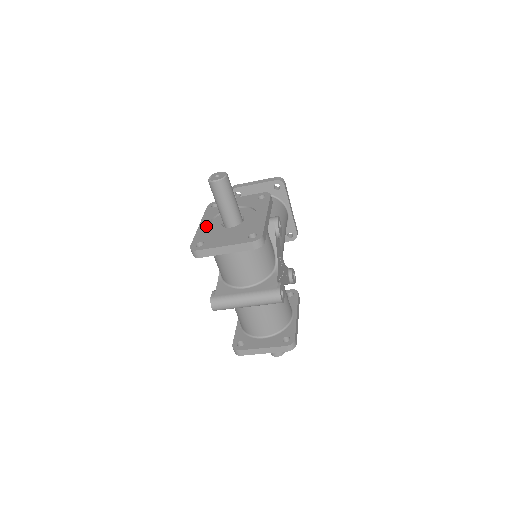
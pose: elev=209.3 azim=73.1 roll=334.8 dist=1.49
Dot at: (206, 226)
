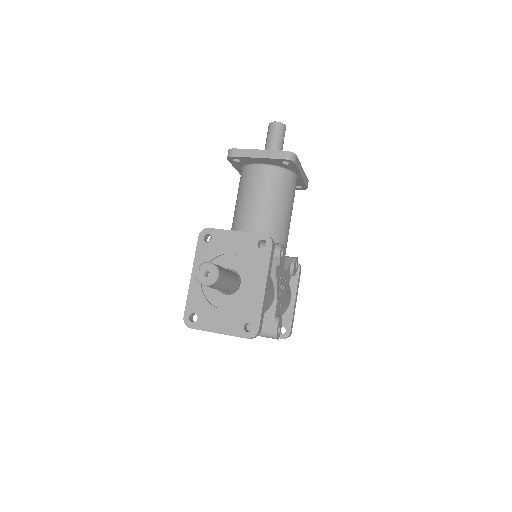
Dot at: (199, 283)
